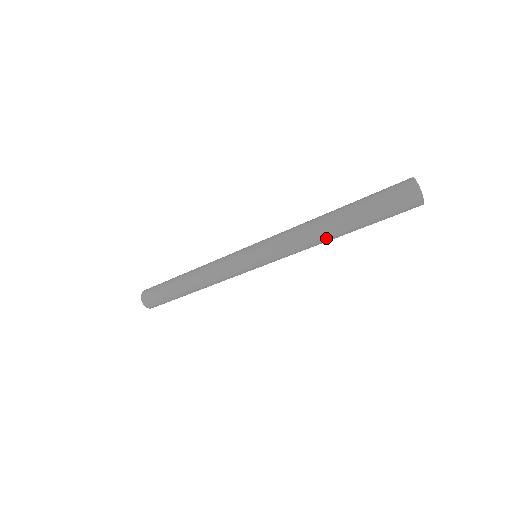
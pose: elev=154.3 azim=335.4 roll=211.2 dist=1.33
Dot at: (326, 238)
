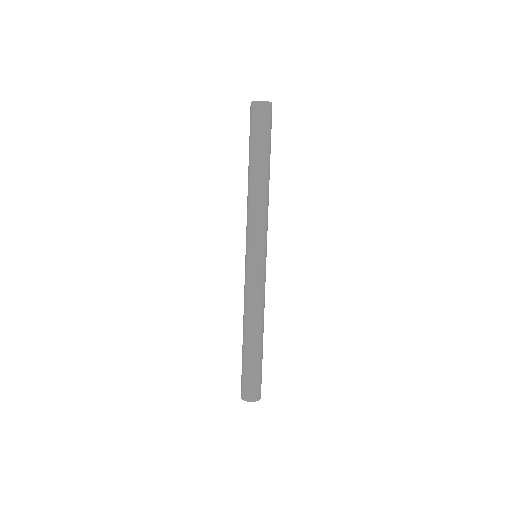
Dot at: (253, 182)
